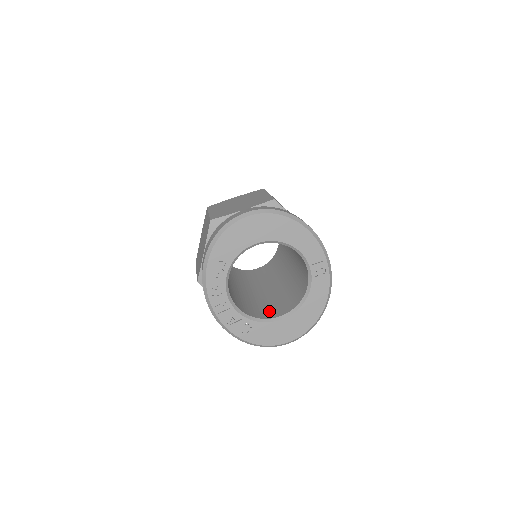
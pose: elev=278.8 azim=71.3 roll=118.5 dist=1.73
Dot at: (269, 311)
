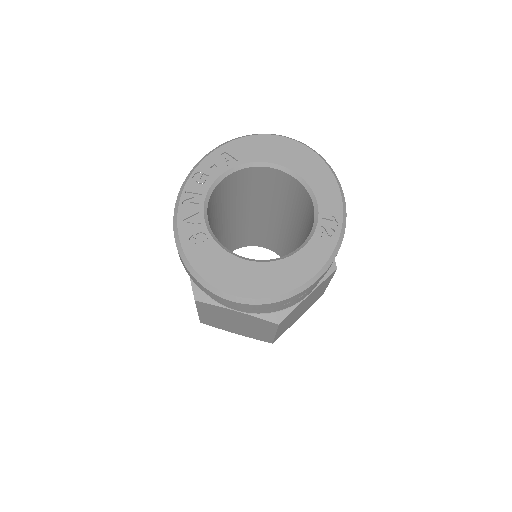
Dot at: occluded
